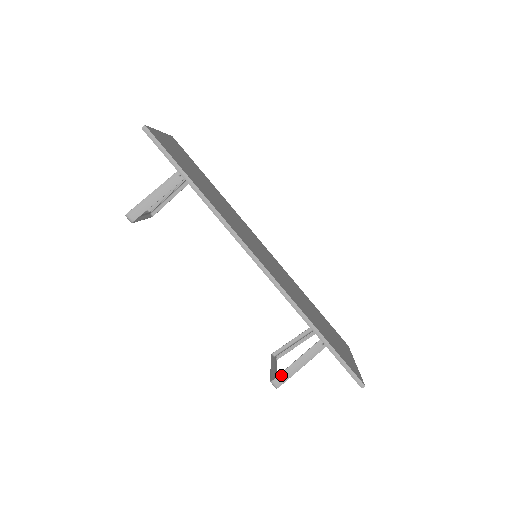
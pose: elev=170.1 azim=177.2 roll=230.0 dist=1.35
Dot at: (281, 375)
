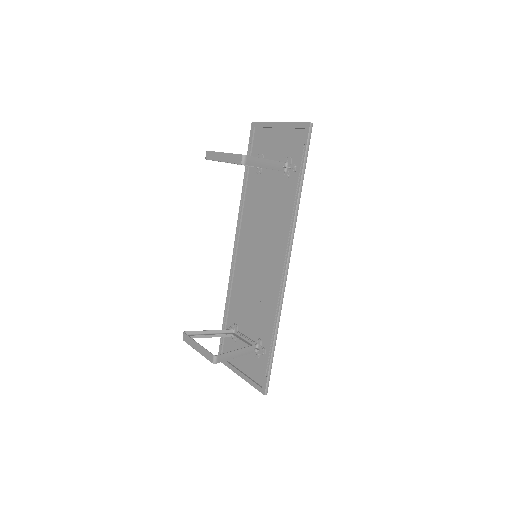
Dot at: (224, 355)
